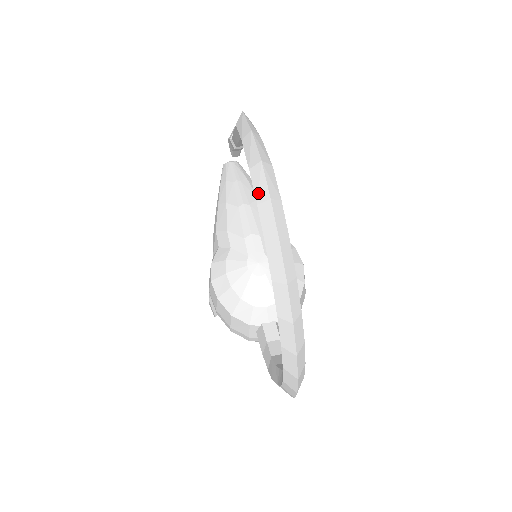
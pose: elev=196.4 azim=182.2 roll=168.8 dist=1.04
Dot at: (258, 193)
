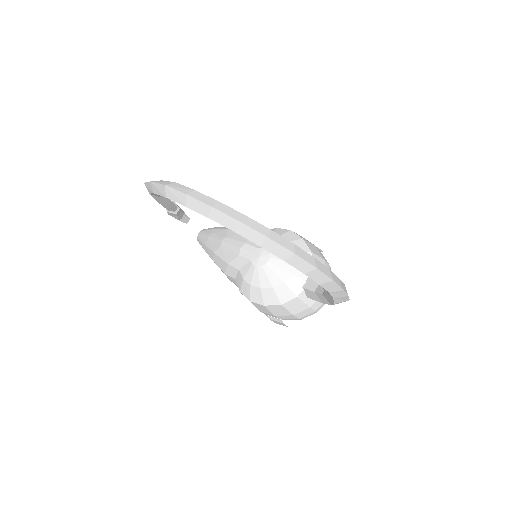
Dot at: (180, 201)
